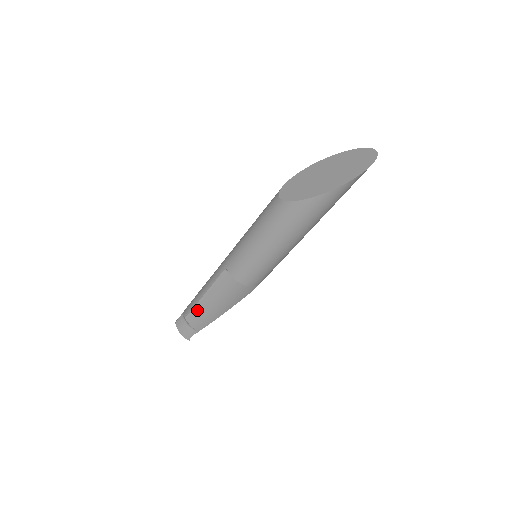
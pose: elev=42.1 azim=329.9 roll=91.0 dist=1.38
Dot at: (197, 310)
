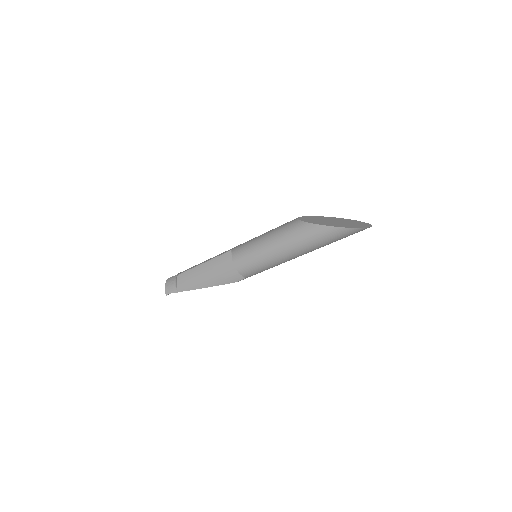
Dot at: (190, 272)
